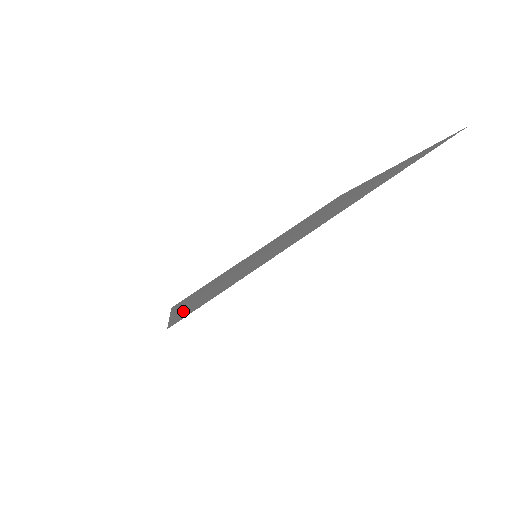
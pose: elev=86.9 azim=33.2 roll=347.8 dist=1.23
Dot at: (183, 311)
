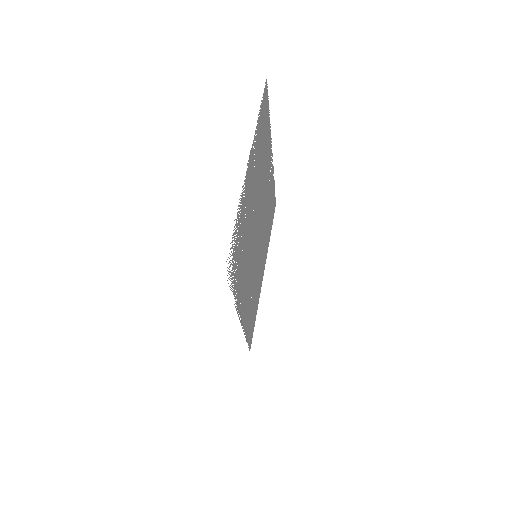
Dot at: (234, 286)
